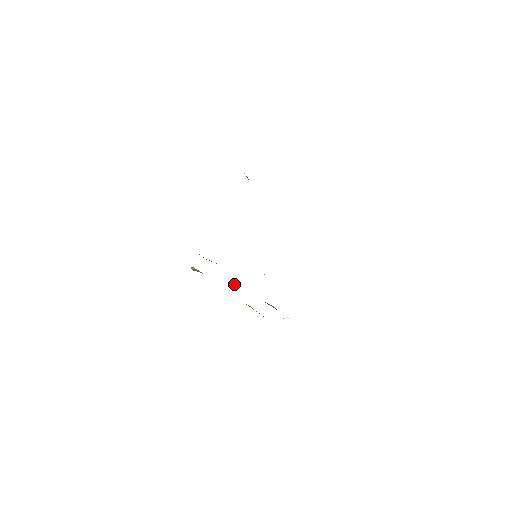
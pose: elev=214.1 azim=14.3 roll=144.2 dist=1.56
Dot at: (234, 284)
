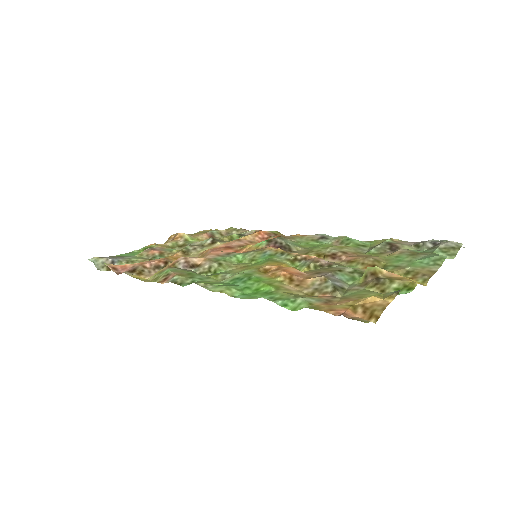
Dot at: (183, 253)
